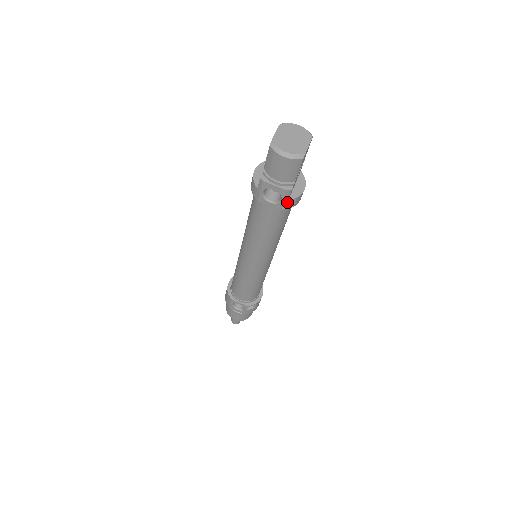
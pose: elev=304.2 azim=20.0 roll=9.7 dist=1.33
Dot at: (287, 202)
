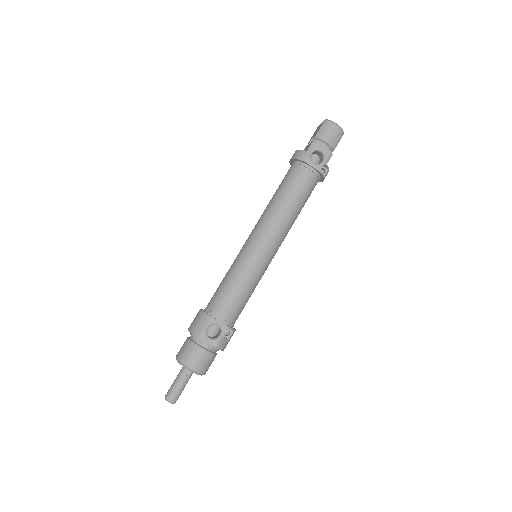
Dot at: (320, 173)
